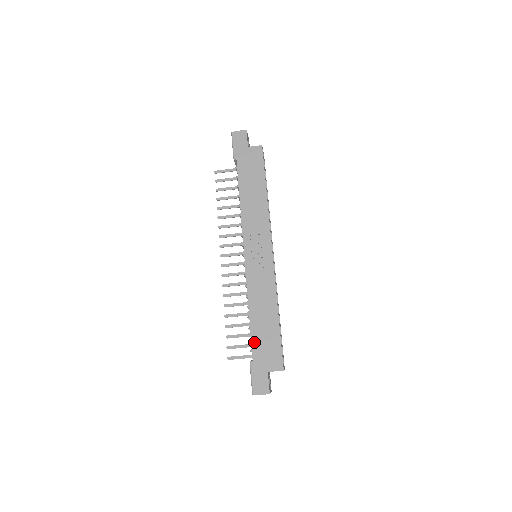
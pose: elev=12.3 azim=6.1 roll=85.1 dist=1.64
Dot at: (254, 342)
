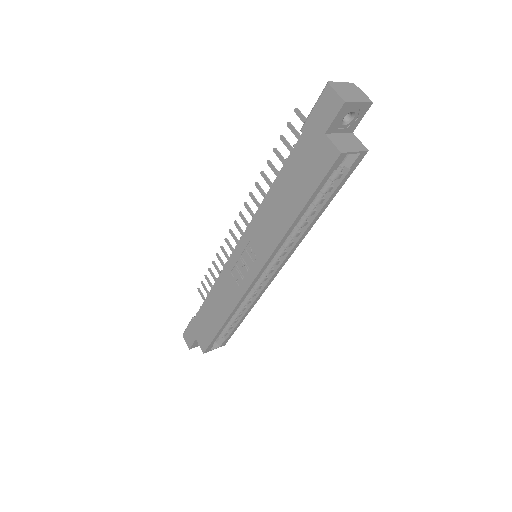
Dot at: (200, 313)
